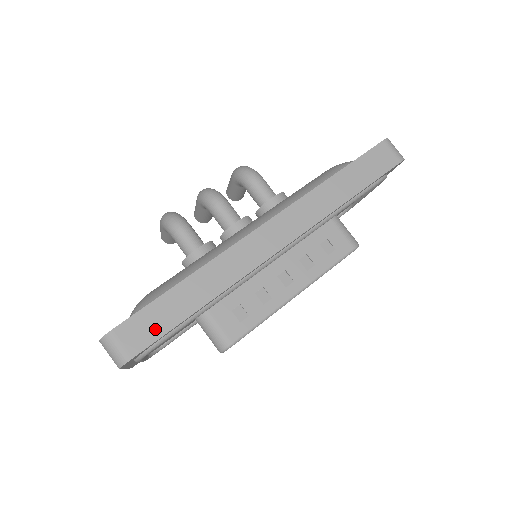
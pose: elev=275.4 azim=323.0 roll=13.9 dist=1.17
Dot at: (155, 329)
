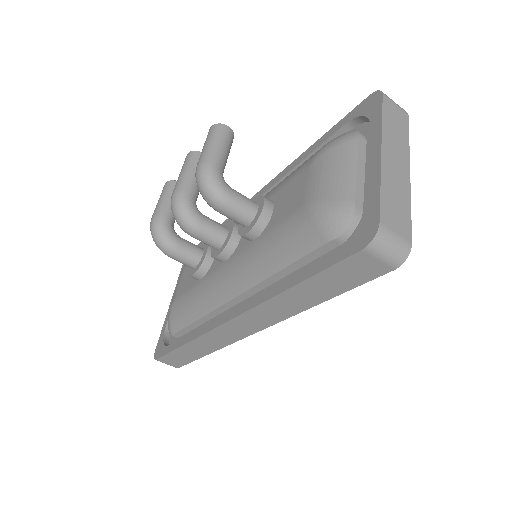
Dot at: (182, 361)
